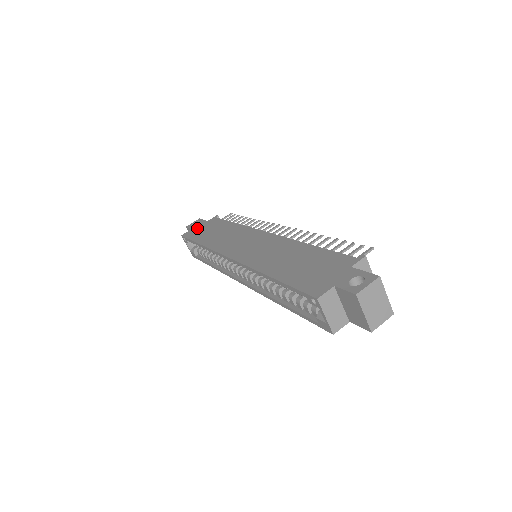
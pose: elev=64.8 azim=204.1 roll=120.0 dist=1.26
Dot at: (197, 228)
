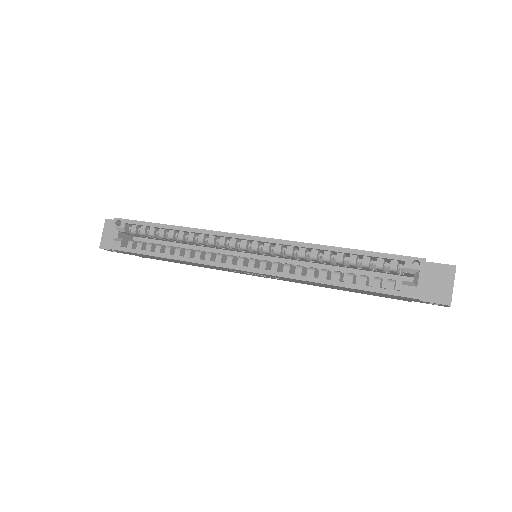
Dot at: occluded
